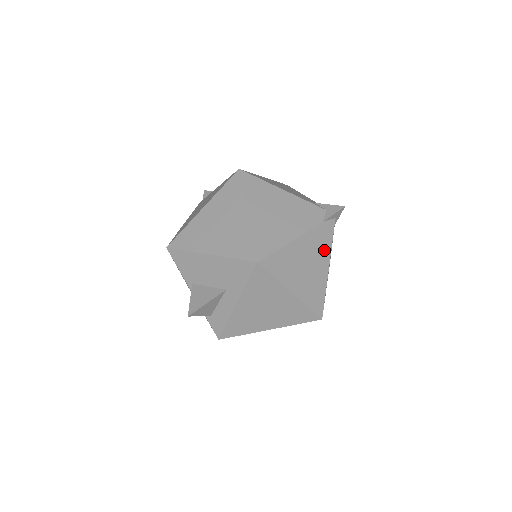
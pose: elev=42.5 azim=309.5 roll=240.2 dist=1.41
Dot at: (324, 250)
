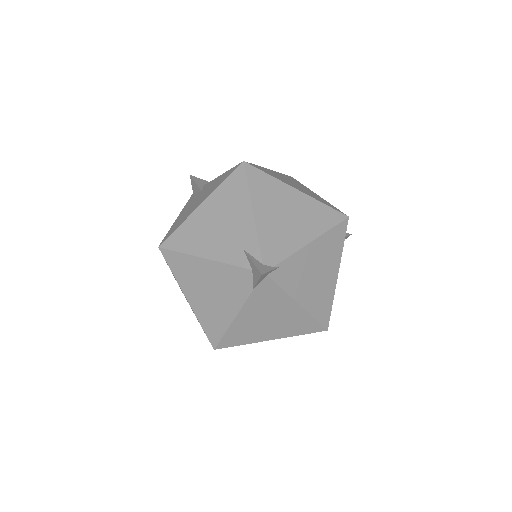
Dot at: (278, 300)
